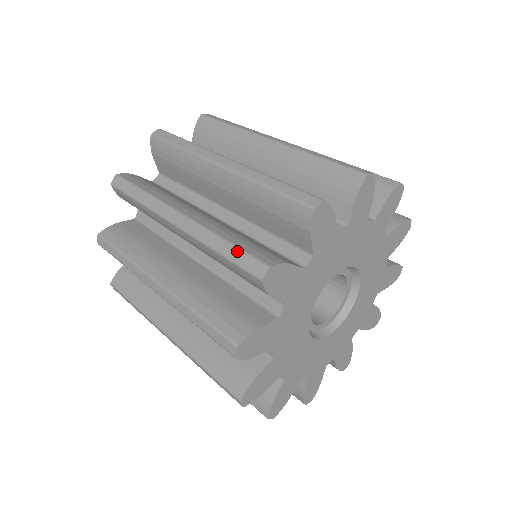
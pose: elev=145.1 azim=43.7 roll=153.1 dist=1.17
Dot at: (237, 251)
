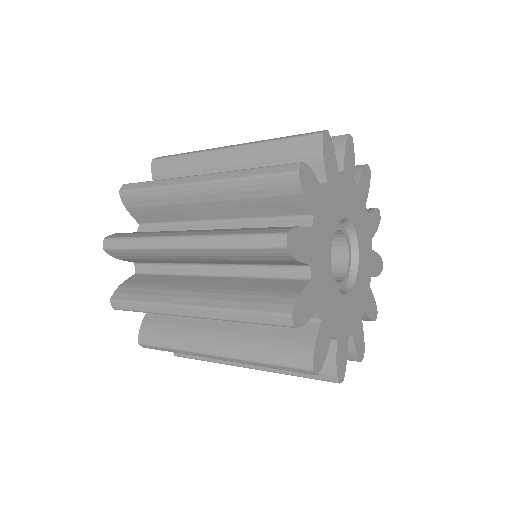
Dot at: (251, 237)
